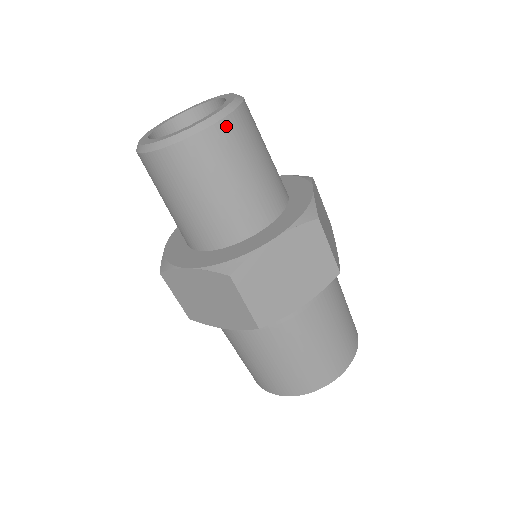
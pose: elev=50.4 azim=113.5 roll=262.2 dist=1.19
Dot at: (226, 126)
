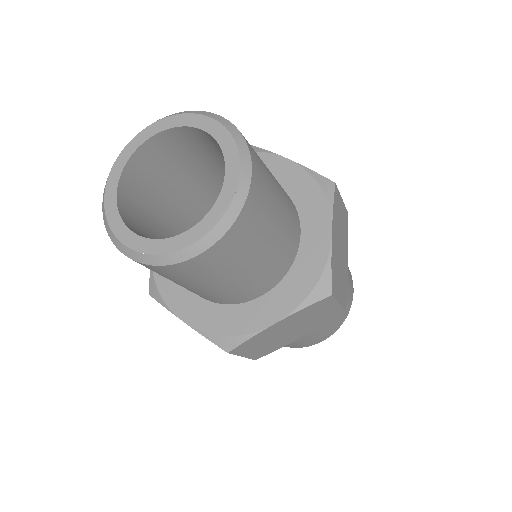
Dot at: (226, 241)
